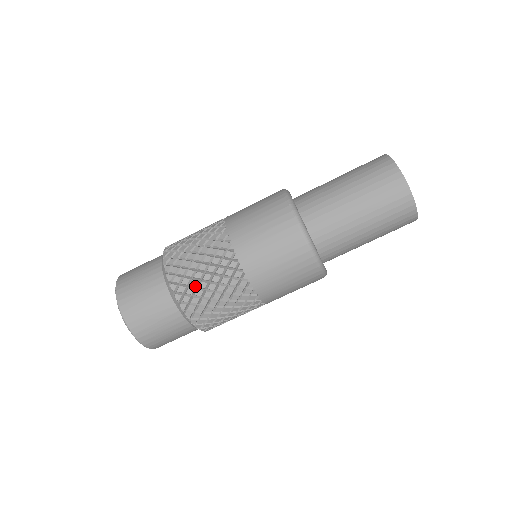
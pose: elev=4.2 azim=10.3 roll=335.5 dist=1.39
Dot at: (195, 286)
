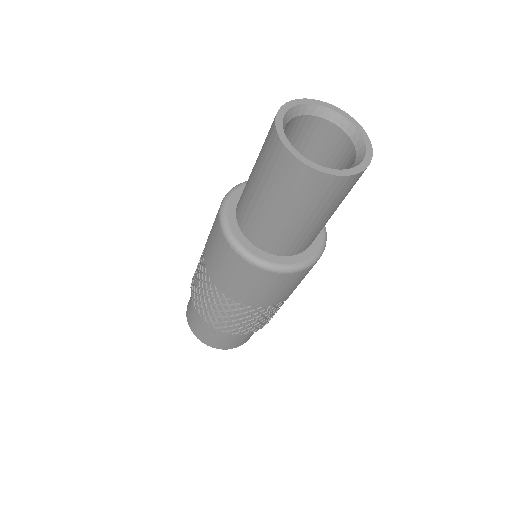
Dot at: (241, 327)
